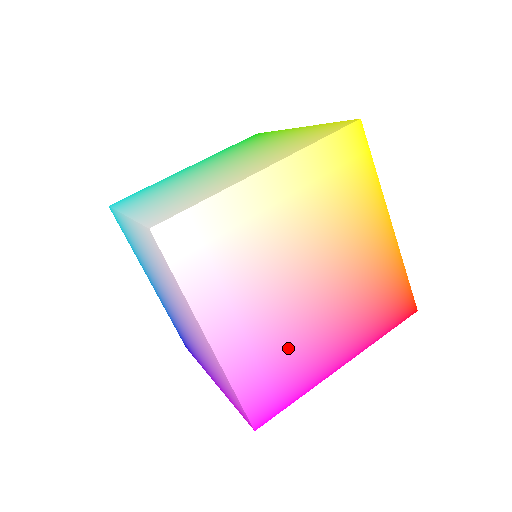
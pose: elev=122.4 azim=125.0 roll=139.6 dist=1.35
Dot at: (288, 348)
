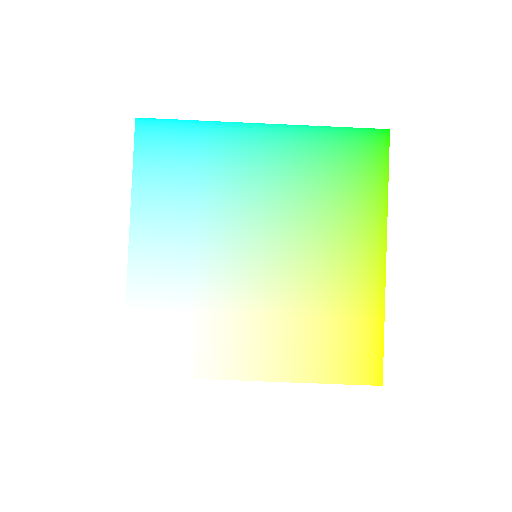
Dot at: occluded
